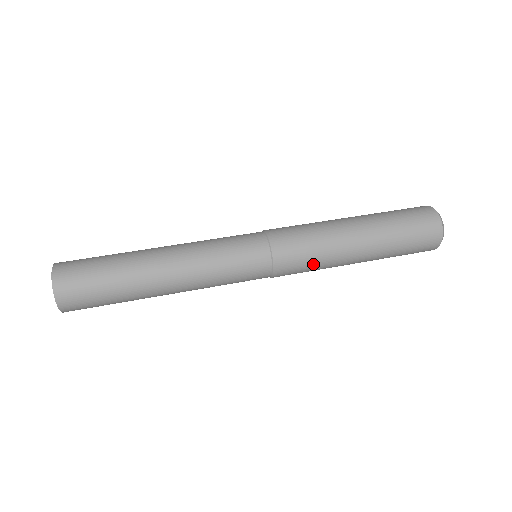
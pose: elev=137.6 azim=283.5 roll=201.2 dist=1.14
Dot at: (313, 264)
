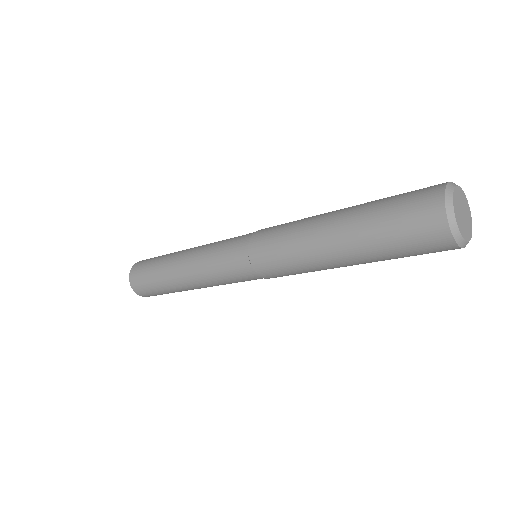
Dot at: (283, 247)
